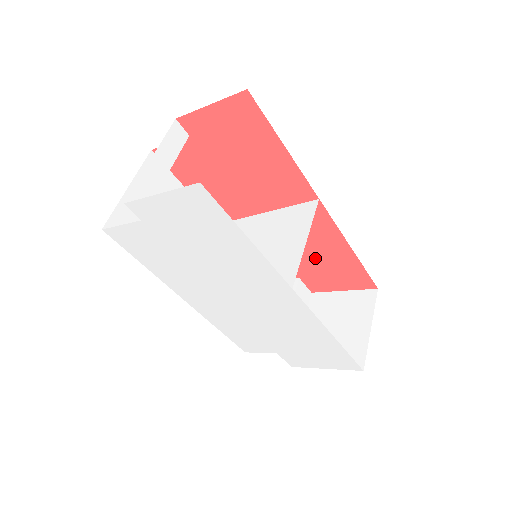
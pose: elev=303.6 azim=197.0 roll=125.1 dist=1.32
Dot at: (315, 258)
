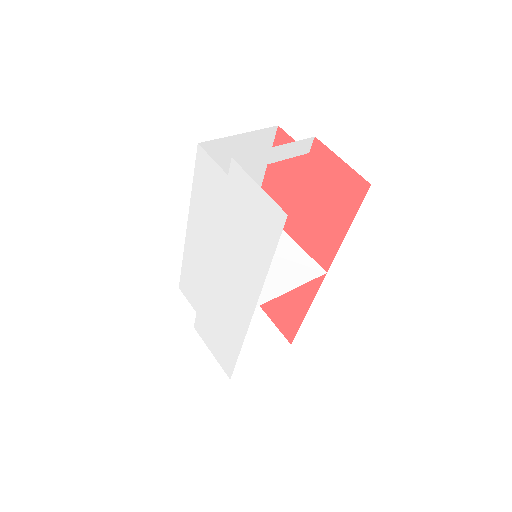
Dot at: occluded
